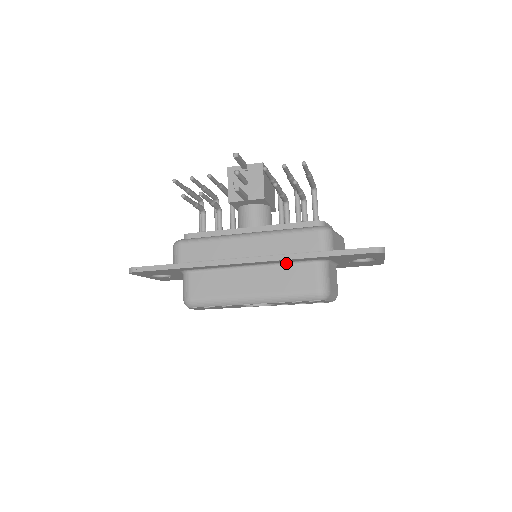
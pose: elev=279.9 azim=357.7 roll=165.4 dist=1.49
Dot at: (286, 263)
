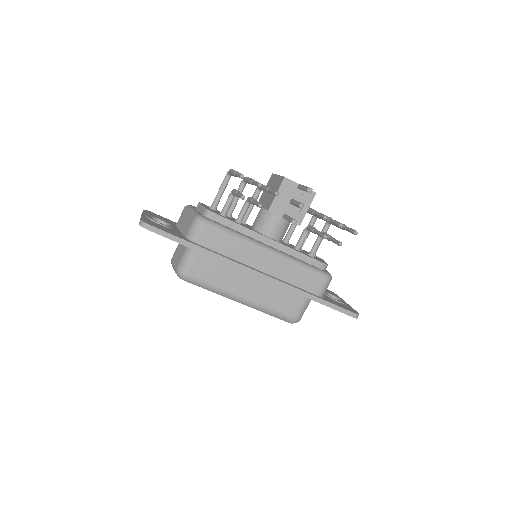
Dot at: occluded
